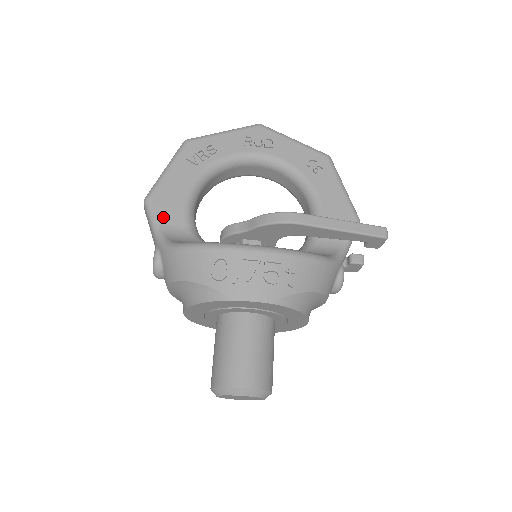
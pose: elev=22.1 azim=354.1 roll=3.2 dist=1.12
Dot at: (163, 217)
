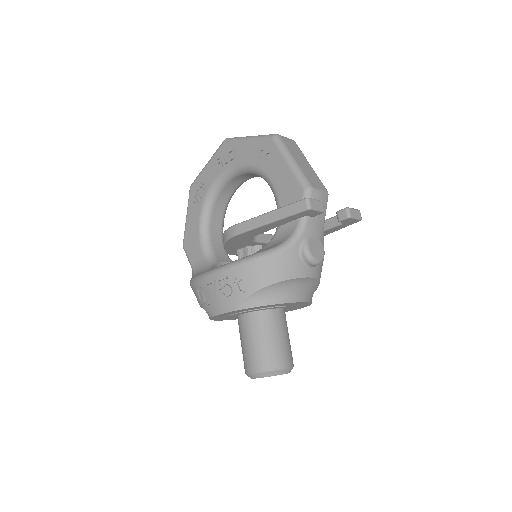
Dot at: (192, 256)
